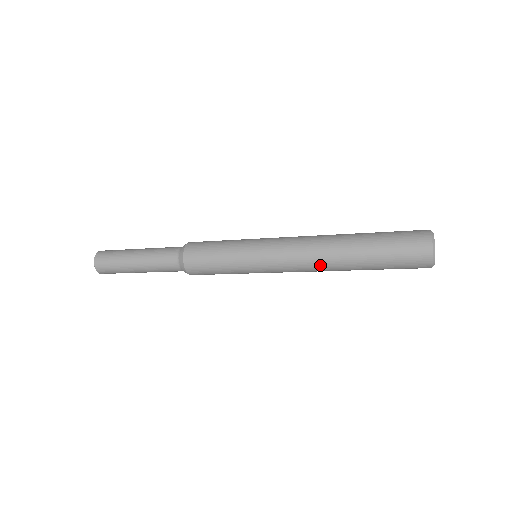
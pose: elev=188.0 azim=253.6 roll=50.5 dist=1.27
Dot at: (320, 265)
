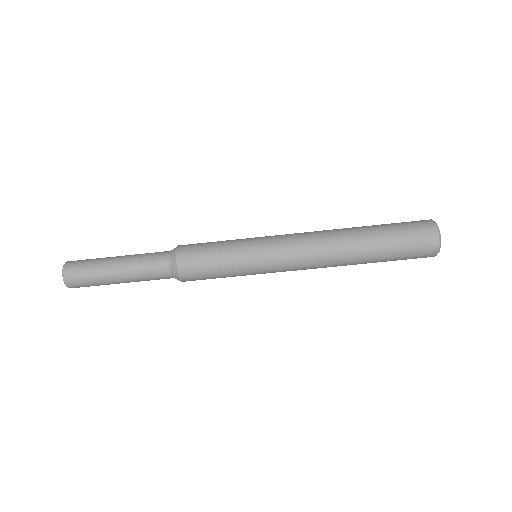
Dot at: (328, 250)
